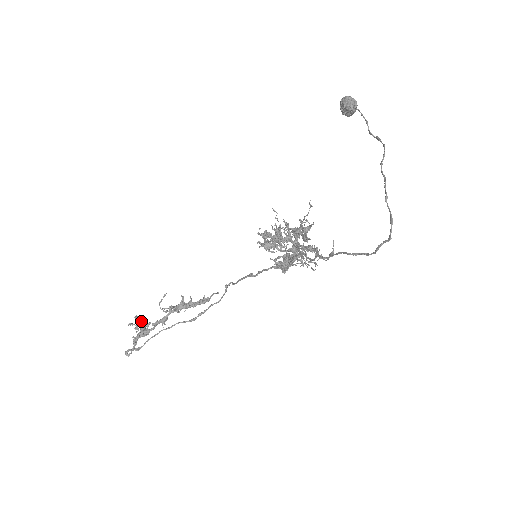
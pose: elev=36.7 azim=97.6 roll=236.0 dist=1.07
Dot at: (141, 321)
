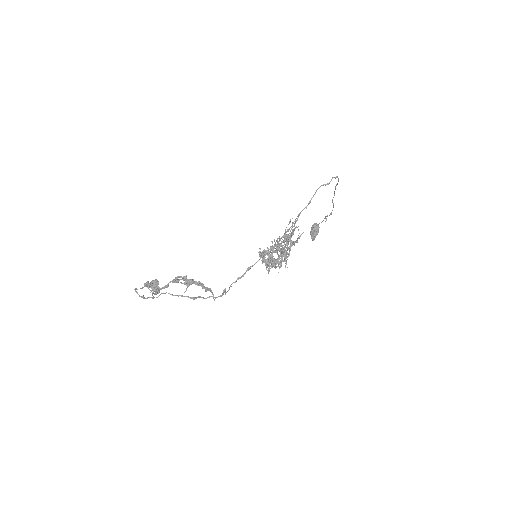
Dot at: (157, 280)
